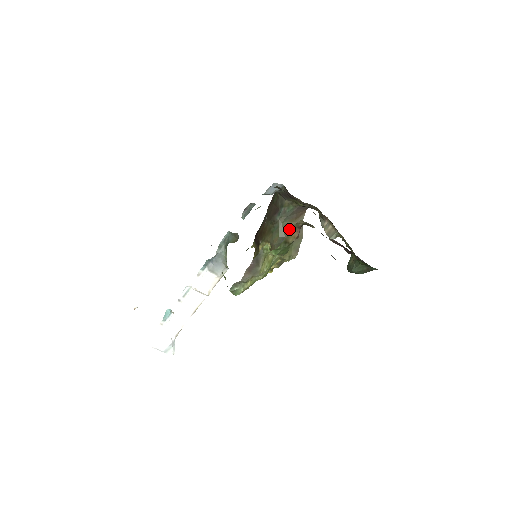
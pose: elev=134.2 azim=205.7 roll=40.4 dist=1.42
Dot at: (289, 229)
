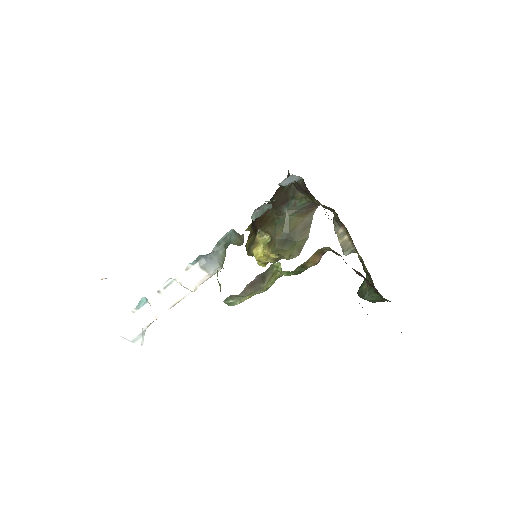
Dot at: (295, 224)
